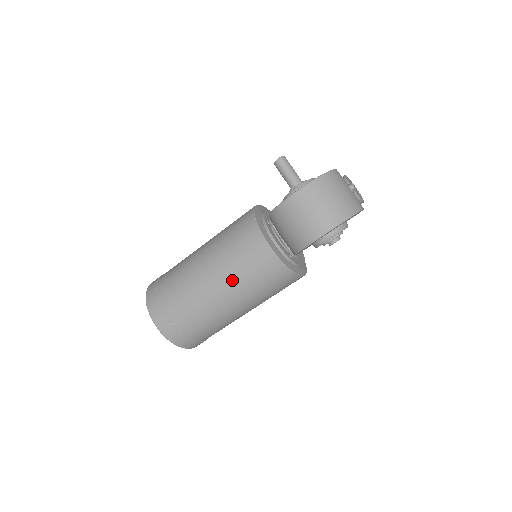
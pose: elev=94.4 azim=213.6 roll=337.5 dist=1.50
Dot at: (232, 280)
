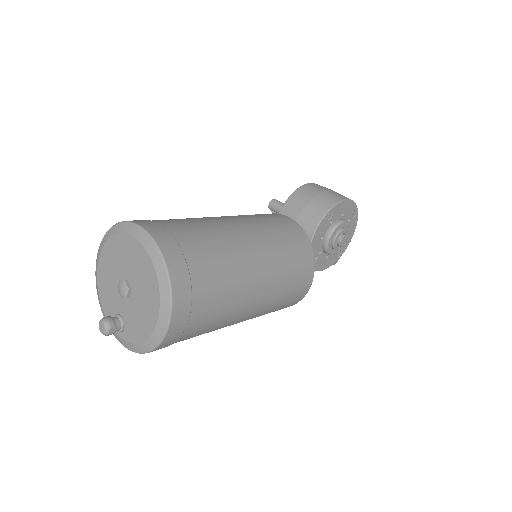
Dot at: (256, 224)
